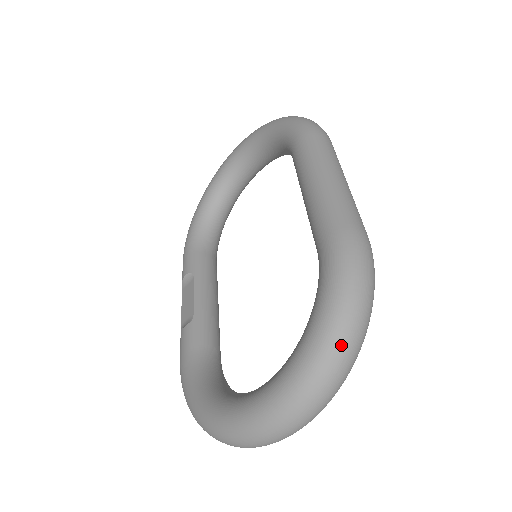
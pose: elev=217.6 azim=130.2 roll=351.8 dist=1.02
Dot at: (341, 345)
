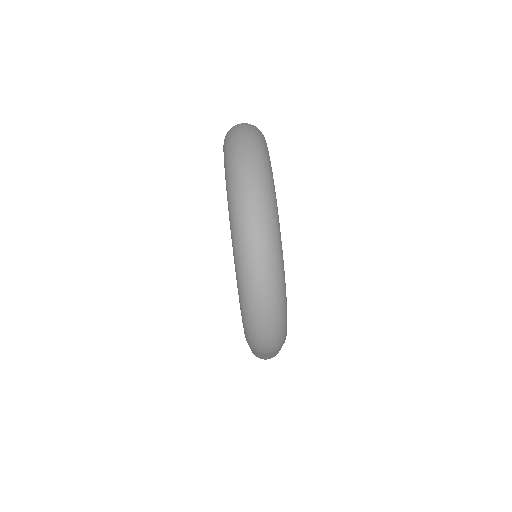
Dot at: (234, 131)
